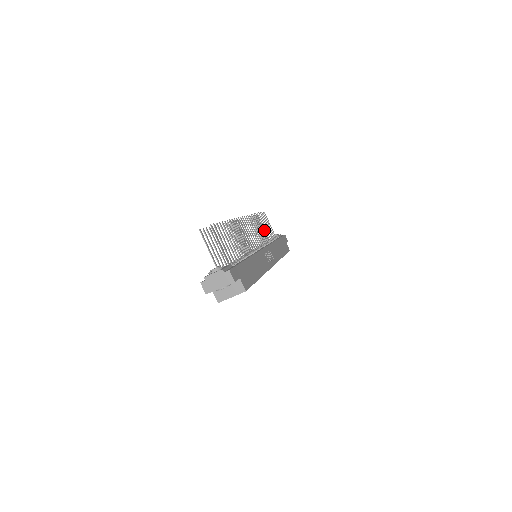
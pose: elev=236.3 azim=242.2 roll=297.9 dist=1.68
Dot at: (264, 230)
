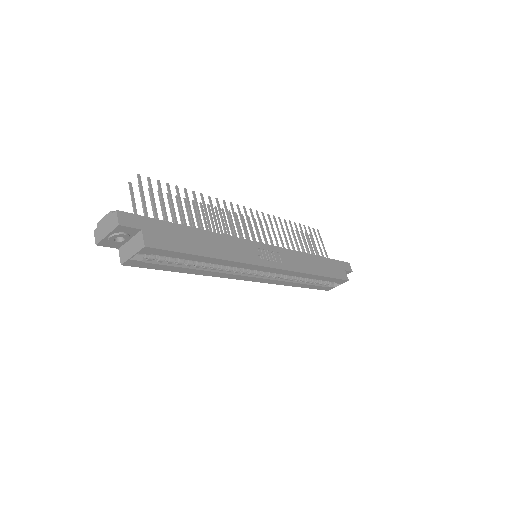
Dot at: occluded
